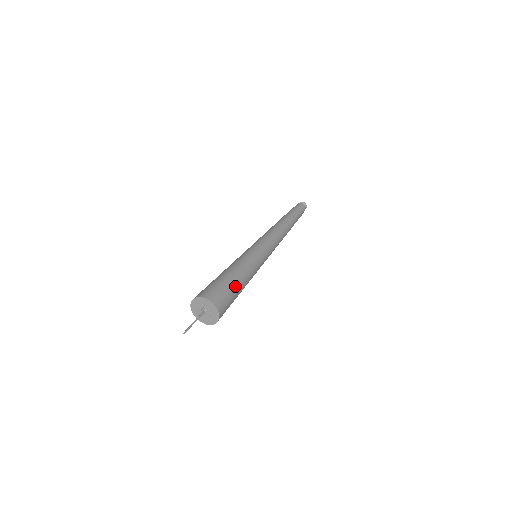
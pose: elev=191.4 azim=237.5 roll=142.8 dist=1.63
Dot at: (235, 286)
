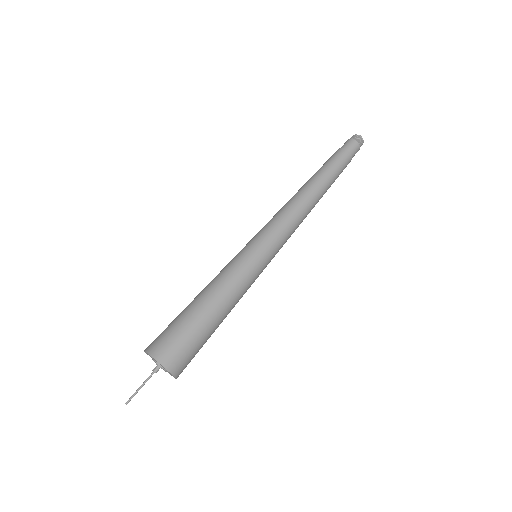
Dot at: (196, 321)
